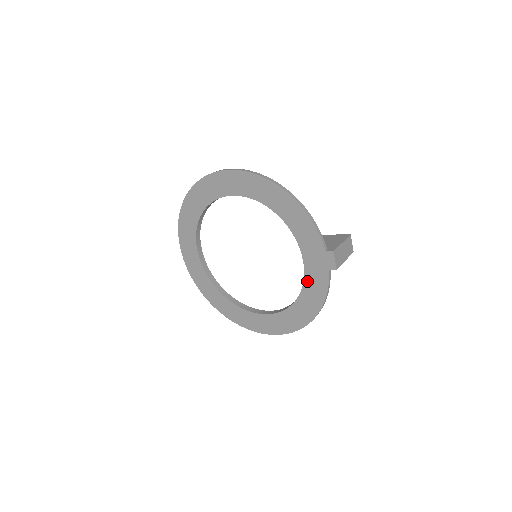
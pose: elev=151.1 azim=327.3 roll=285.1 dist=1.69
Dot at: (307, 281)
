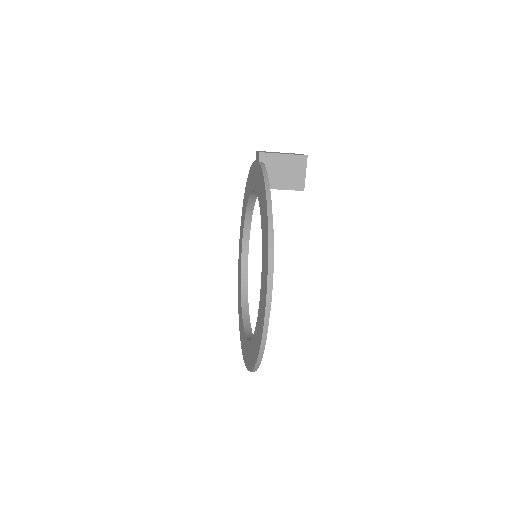
Dot at: (259, 195)
